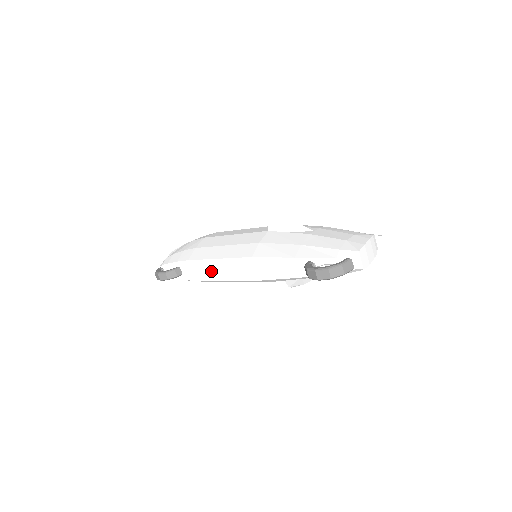
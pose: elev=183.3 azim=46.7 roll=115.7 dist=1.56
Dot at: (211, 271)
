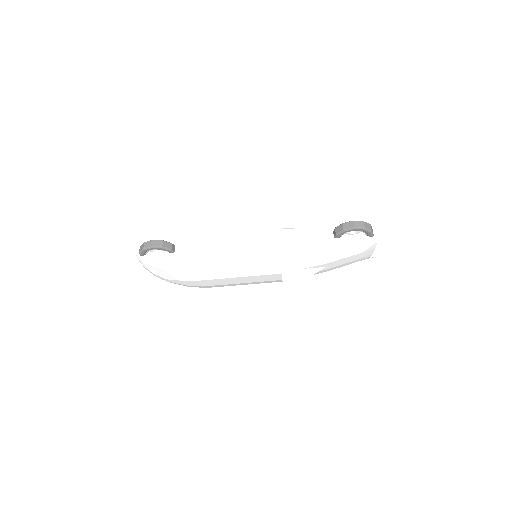
Dot at: (219, 245)
